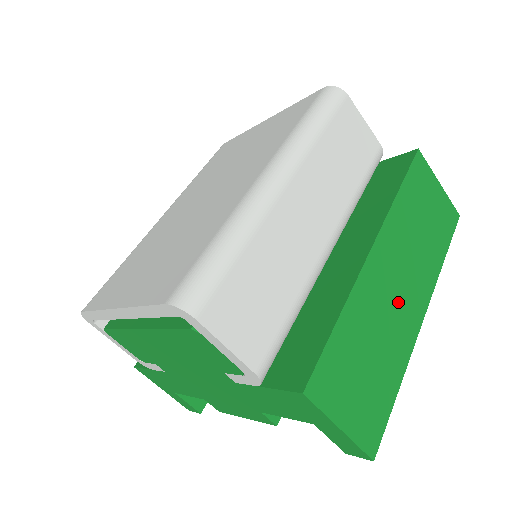
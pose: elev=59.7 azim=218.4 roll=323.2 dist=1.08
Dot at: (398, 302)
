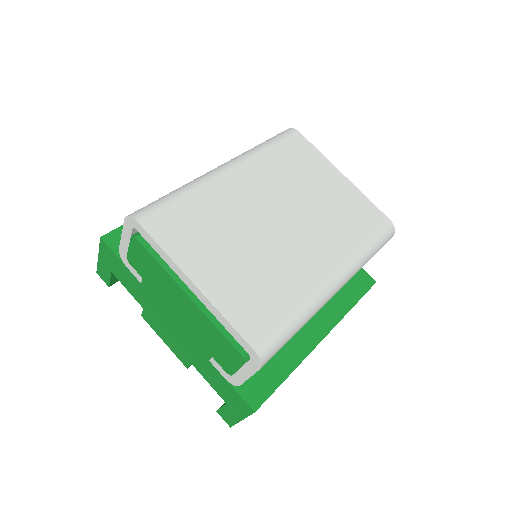
Dot at: occluded
